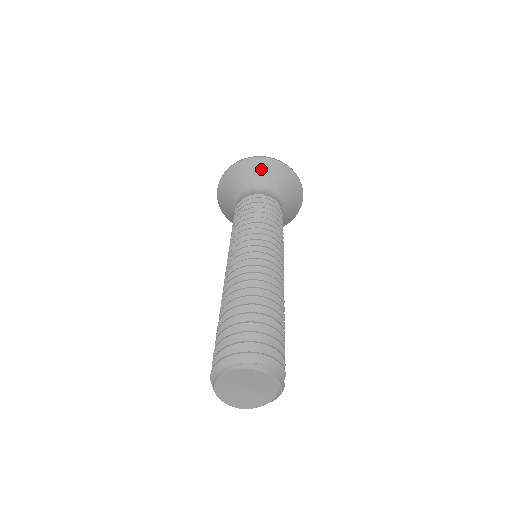
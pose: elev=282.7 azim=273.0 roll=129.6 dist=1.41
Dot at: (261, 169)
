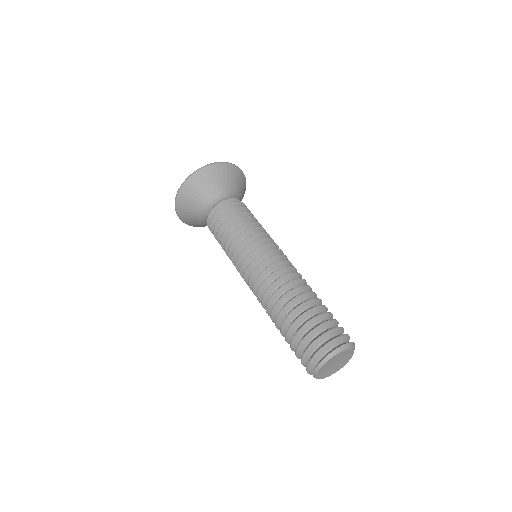
Dot at: (194, 189)
